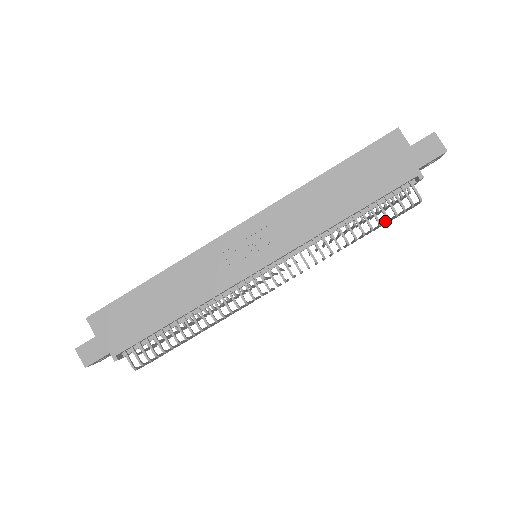
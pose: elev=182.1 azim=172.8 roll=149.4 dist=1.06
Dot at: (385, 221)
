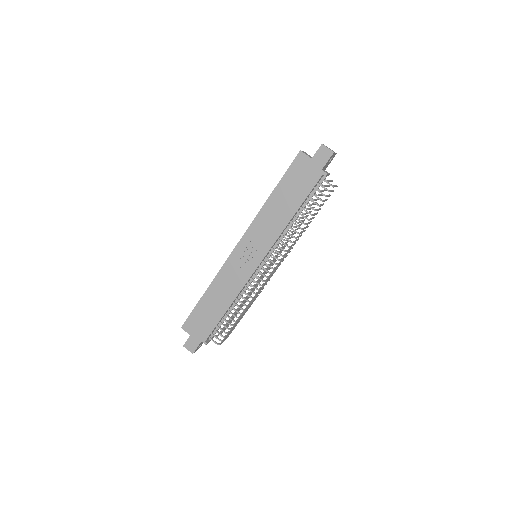
Dot at: (319, 206)
